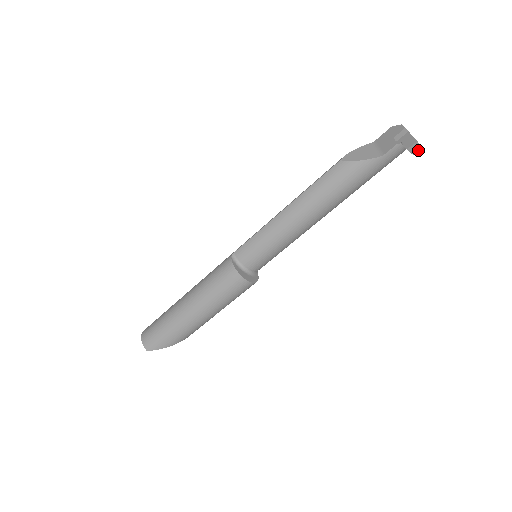
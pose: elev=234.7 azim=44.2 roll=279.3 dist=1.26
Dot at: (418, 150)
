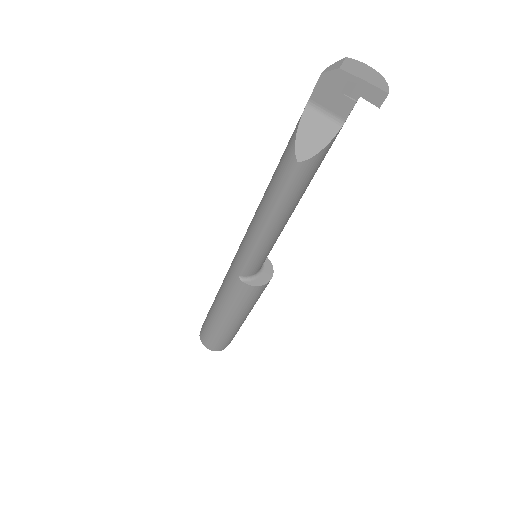
Dot at: occluded
